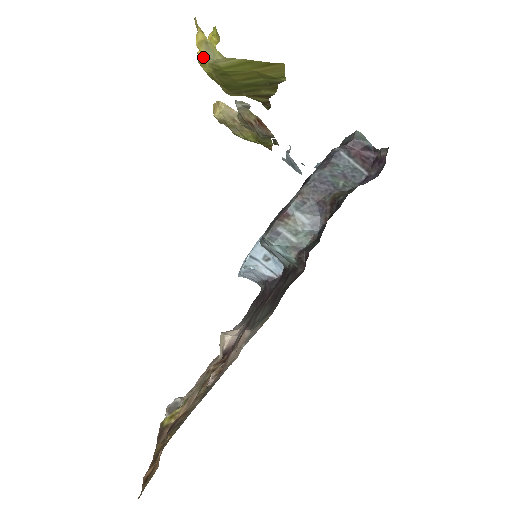
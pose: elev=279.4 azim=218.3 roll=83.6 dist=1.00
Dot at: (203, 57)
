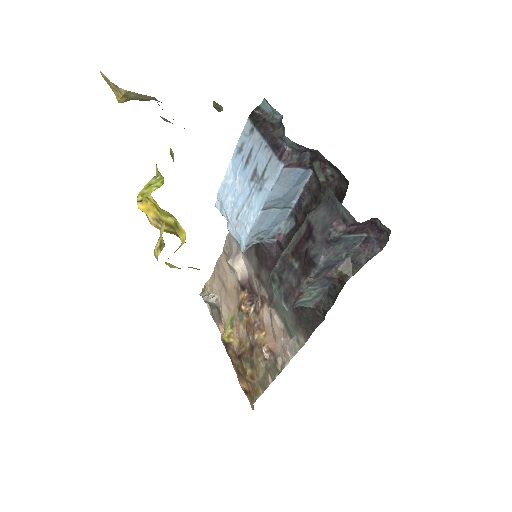
Dot at: occluded
